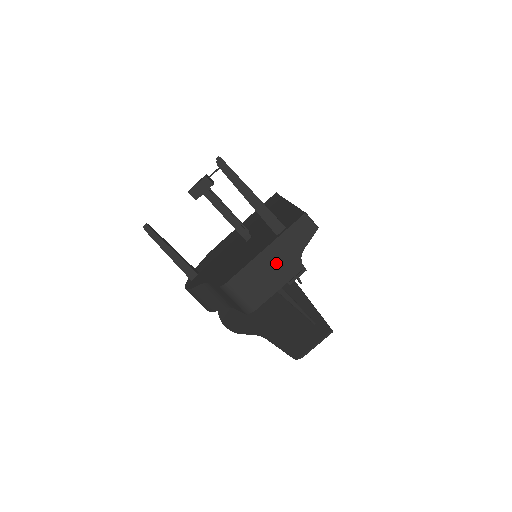
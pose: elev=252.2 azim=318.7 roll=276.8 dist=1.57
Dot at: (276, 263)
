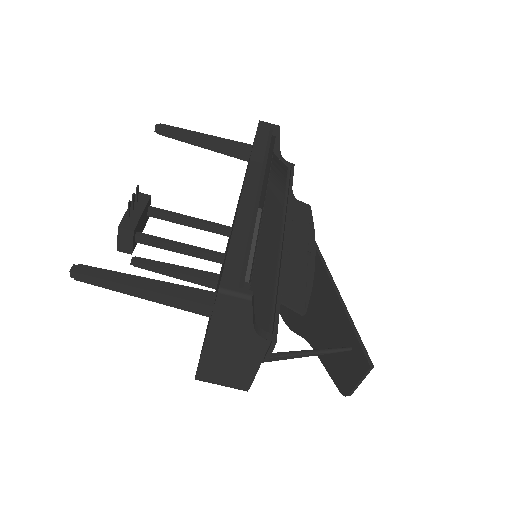
Dot at: (231, 348)
